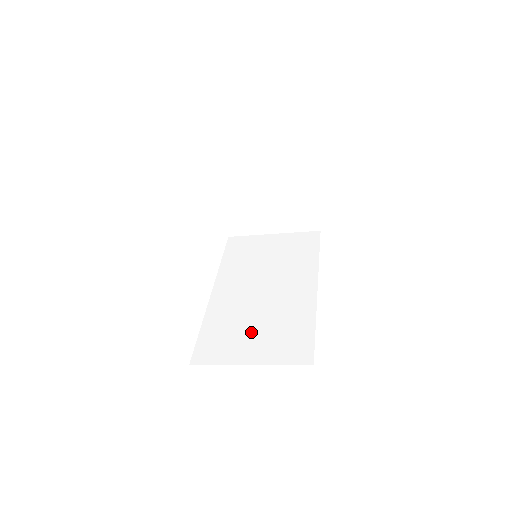
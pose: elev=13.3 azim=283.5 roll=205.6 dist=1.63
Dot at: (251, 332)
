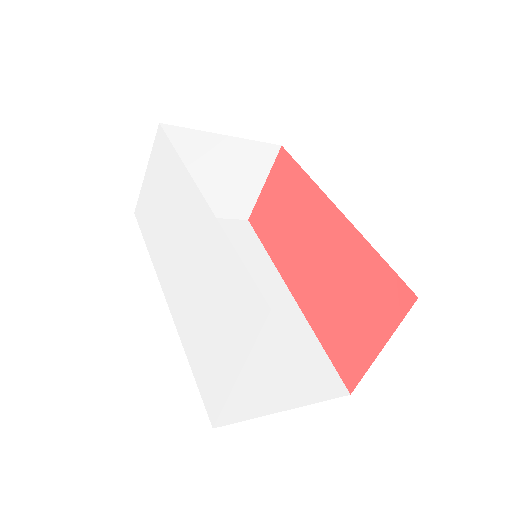
Dot at: (261, 362)
